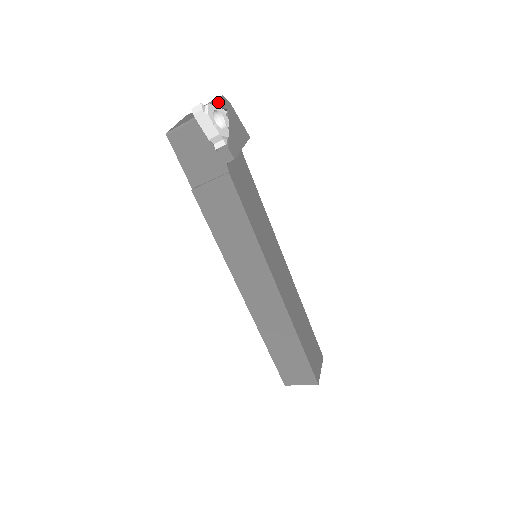
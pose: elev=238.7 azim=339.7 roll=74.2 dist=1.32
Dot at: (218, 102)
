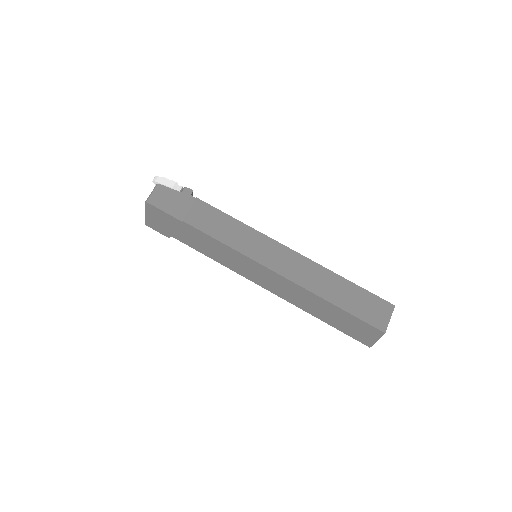
Dot at: occluded
